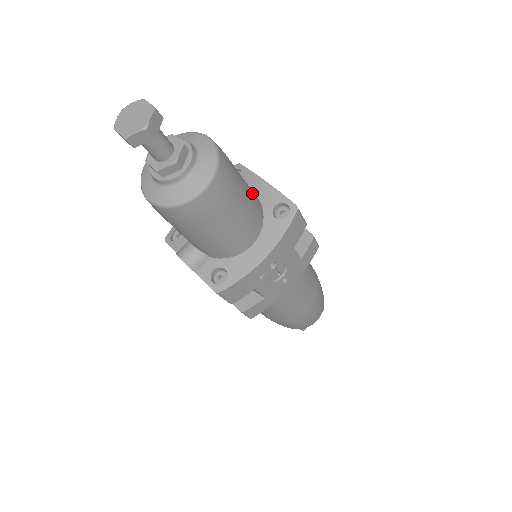
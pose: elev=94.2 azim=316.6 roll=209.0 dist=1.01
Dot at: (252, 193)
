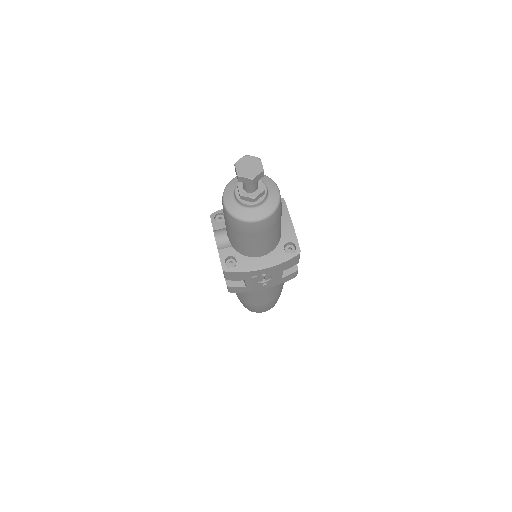
Dot at: occluded
